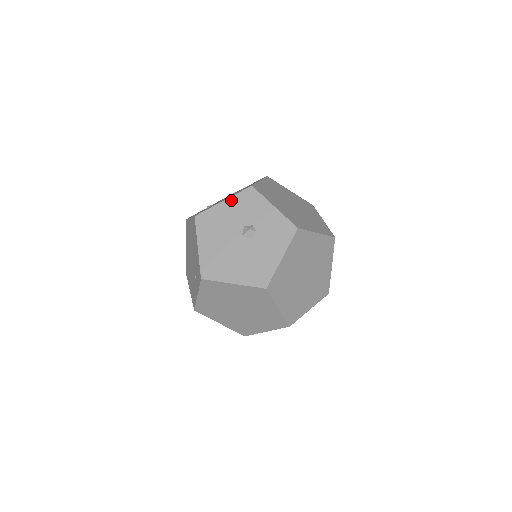
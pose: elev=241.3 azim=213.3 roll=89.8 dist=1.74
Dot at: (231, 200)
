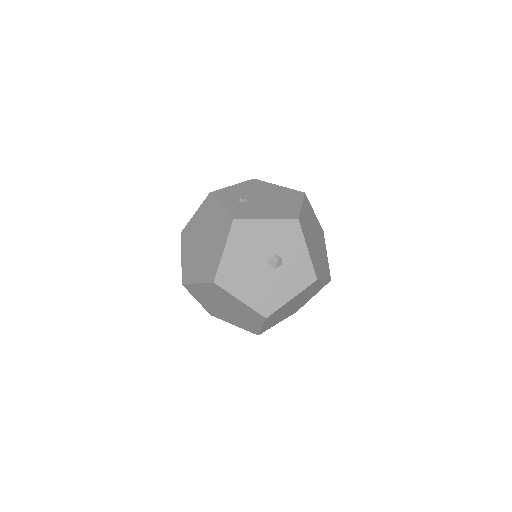
Dot at: (274, 223)
